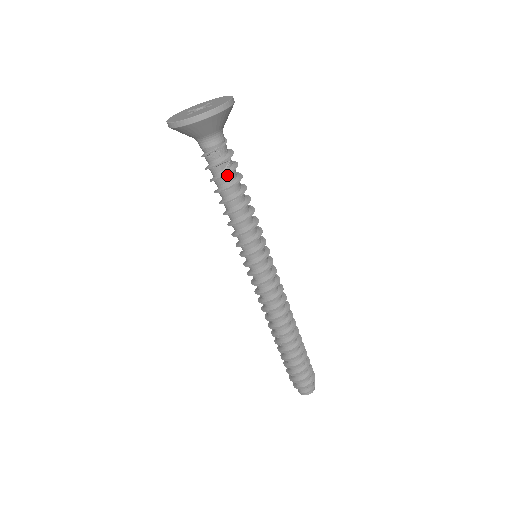
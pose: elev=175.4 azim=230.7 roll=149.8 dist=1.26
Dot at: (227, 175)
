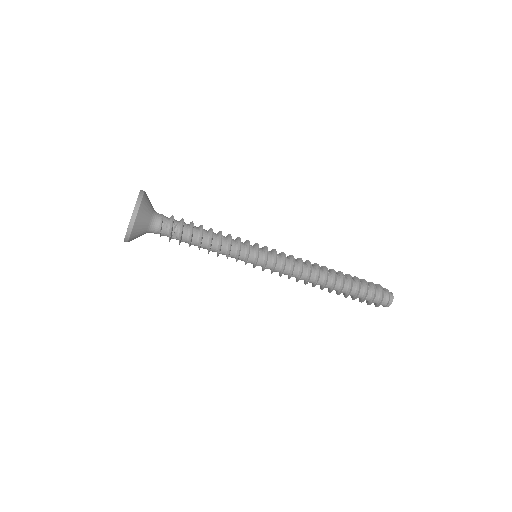
Dot at: (181, 240)
